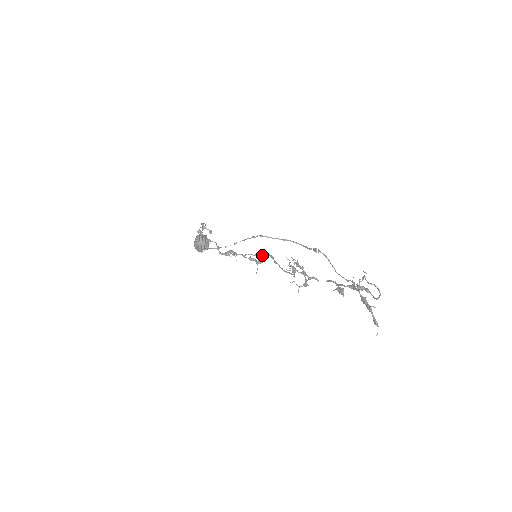
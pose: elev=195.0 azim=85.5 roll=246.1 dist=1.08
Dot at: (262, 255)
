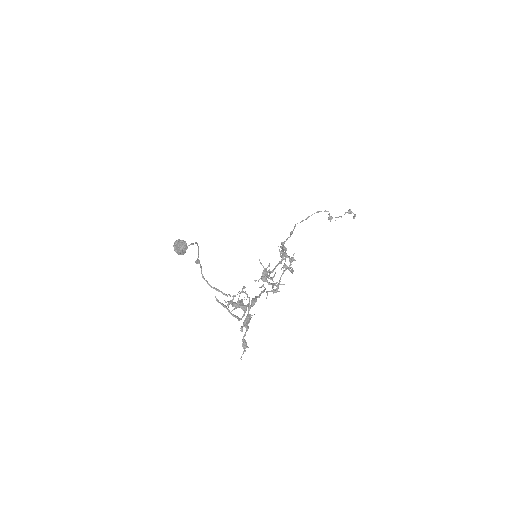
Dot at: (285, 253)
